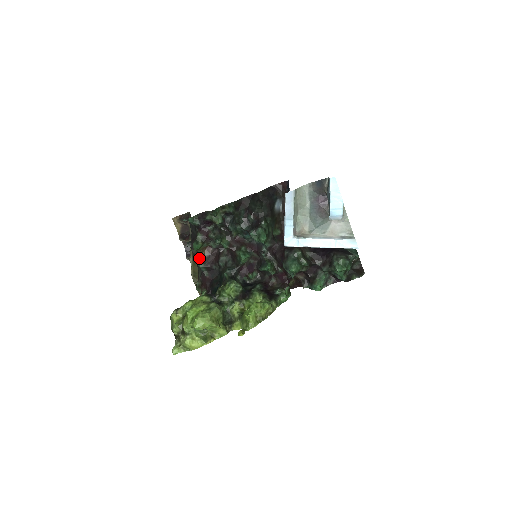
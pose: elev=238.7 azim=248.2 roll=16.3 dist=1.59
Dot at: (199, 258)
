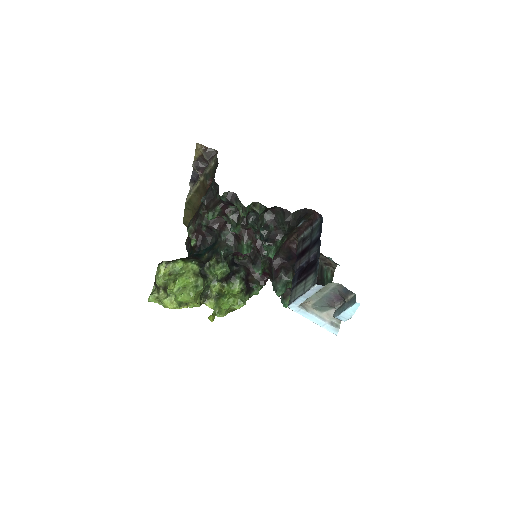
Dot at: (206, 216)
